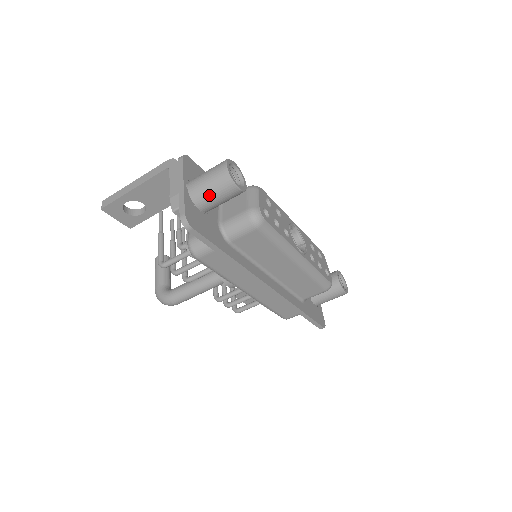
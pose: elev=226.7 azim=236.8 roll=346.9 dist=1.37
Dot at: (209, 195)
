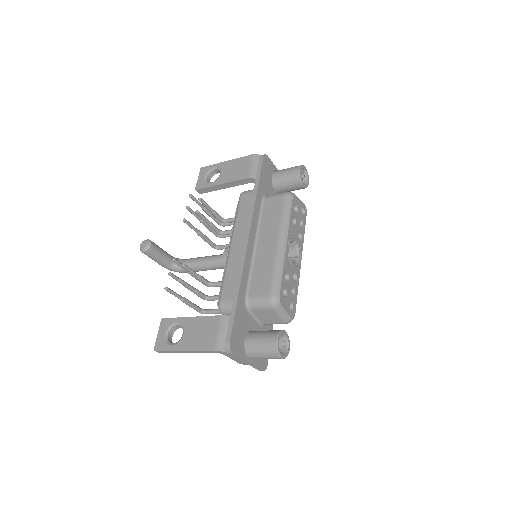
Dot at: occluded
